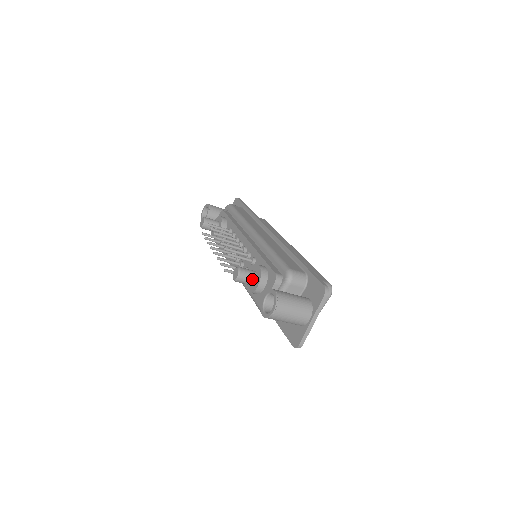
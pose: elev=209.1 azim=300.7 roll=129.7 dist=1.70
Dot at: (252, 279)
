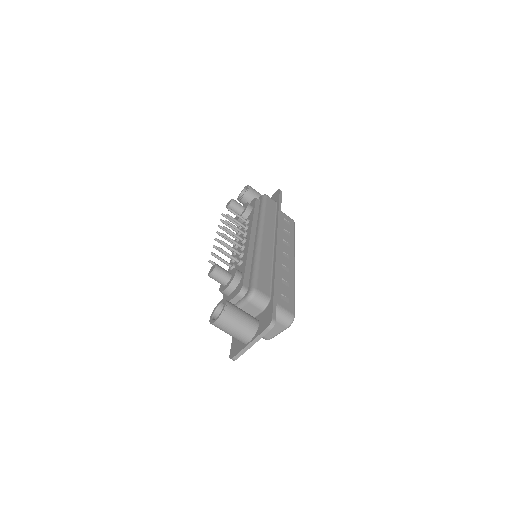
Dot at: (224, 281)
